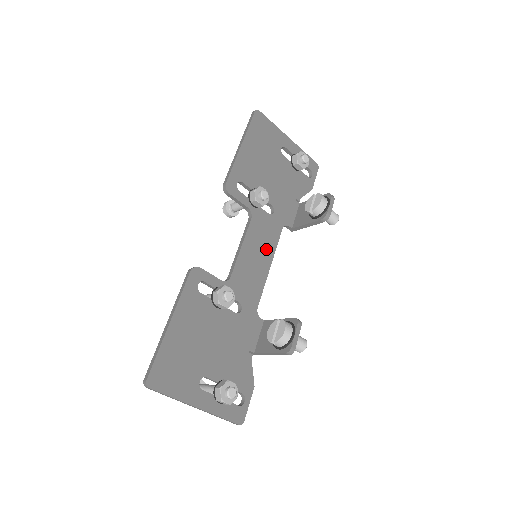
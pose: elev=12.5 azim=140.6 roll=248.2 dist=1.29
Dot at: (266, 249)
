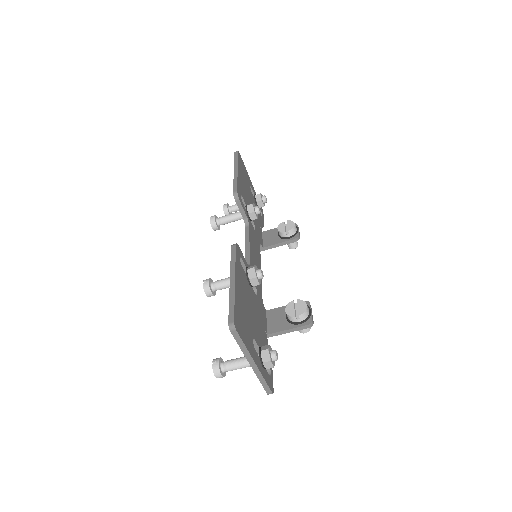
Dot at: (257, 254)
